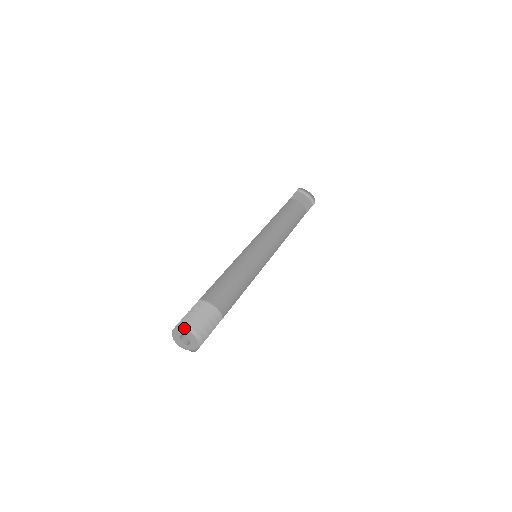
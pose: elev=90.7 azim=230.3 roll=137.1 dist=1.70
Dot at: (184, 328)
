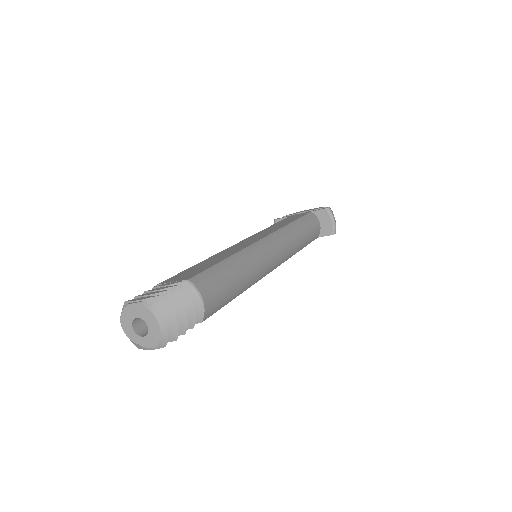
Dot at: (153, 313)
